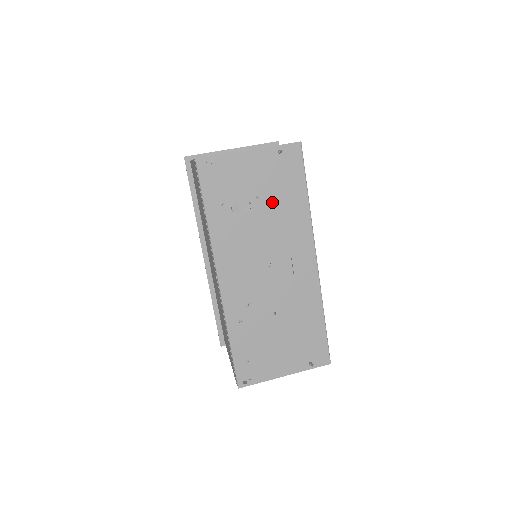
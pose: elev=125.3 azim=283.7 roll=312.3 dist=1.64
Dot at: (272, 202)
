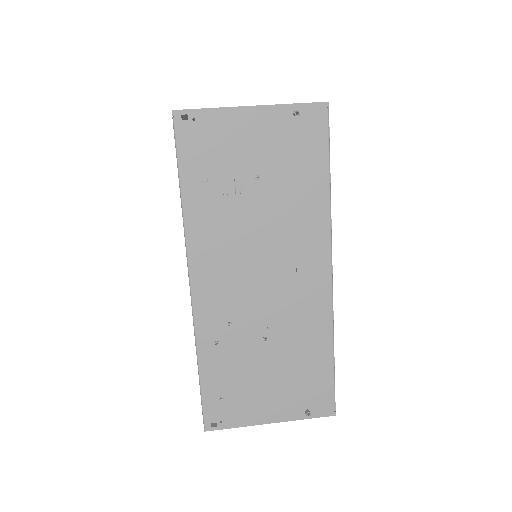
Dot at: (277, 184)
